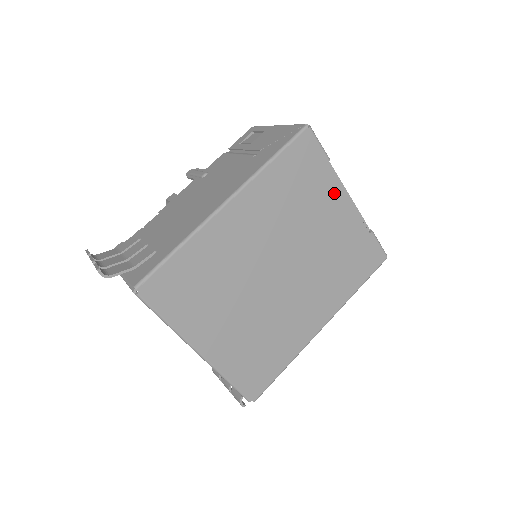
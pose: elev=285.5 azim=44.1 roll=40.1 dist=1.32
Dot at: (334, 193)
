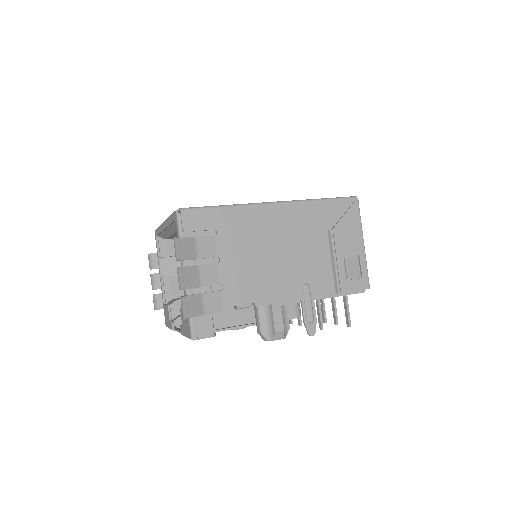
Dot at: occluded
